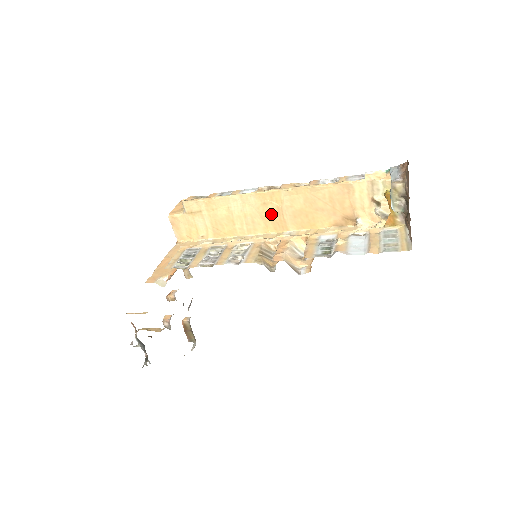
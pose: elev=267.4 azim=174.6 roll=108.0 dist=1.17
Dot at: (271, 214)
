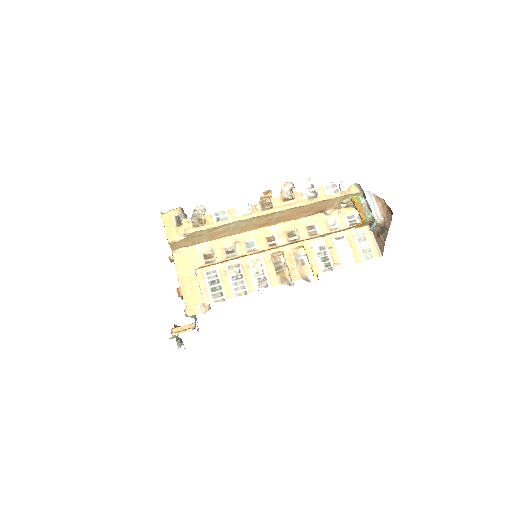
Dot at: (263, 222)
